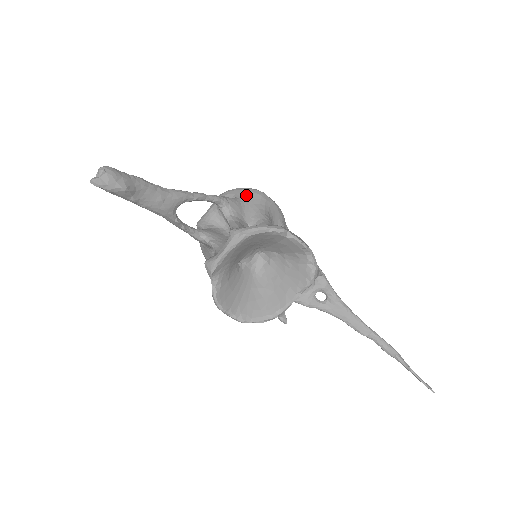
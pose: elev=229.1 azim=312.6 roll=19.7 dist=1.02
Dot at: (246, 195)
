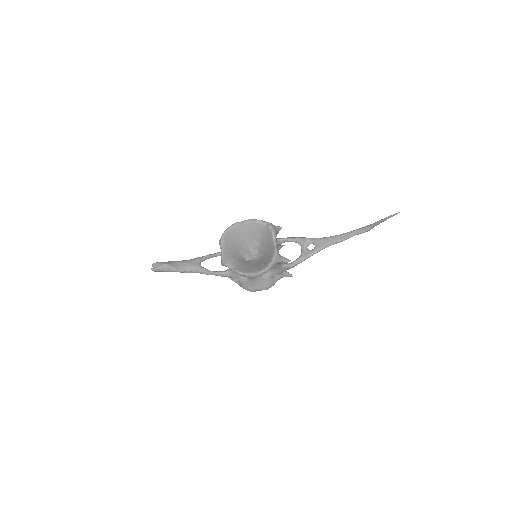
Dot at: occluded
